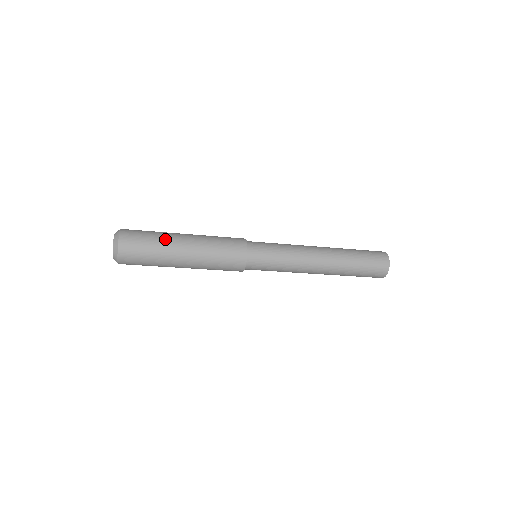
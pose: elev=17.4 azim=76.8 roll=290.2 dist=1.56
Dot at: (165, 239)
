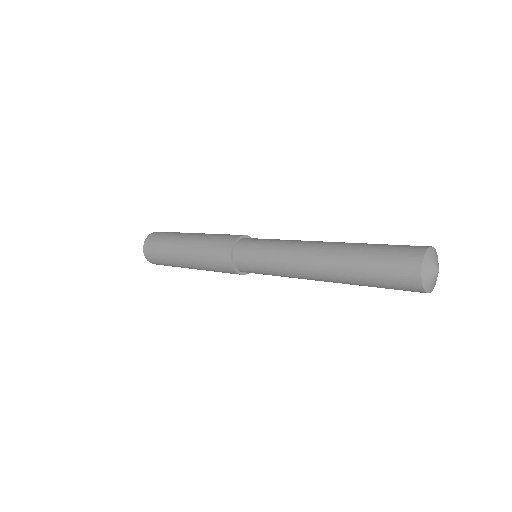
Dot at: (170, 256)
